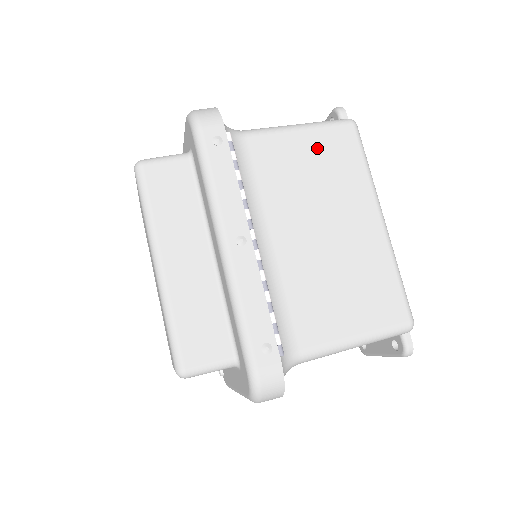
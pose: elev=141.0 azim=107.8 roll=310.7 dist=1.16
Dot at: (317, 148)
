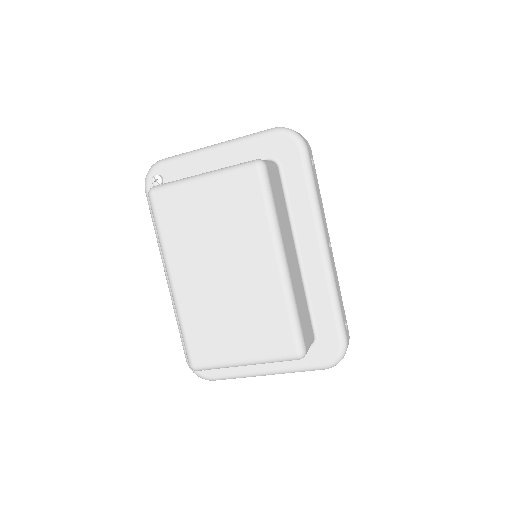
Dot at: occluded
